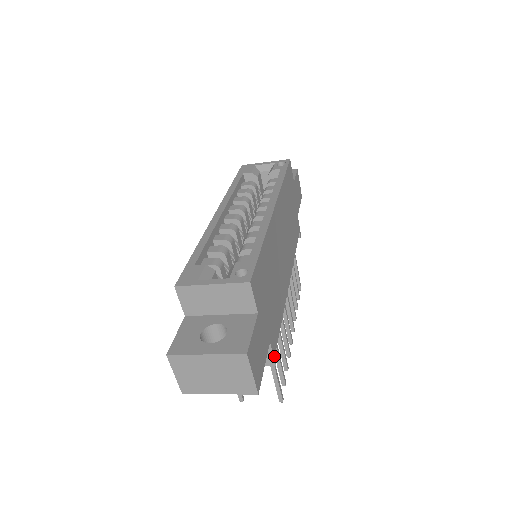
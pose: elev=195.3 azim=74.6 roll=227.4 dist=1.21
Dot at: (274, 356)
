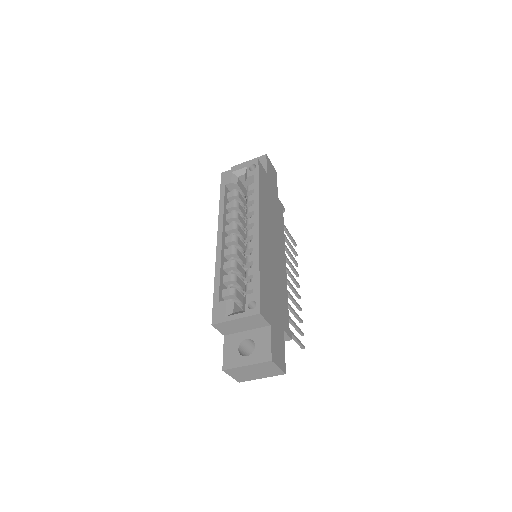
Dot at: (289, 335)
